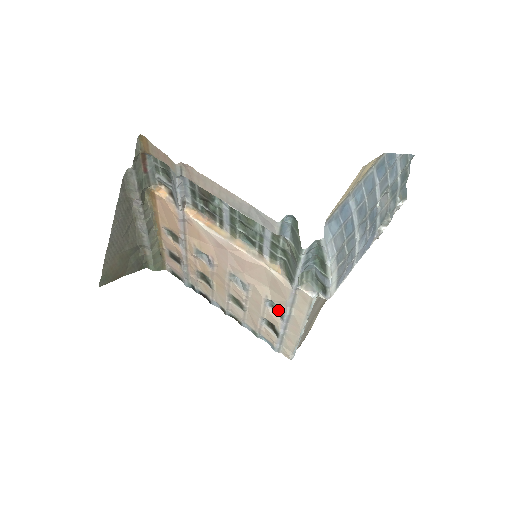
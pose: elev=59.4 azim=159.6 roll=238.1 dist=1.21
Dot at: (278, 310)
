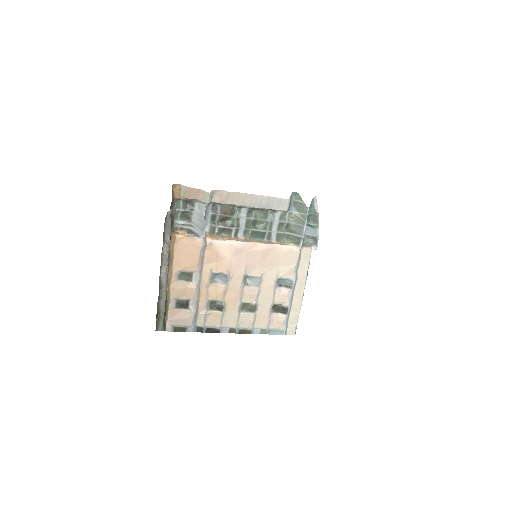
Dot at: (285, 285)
